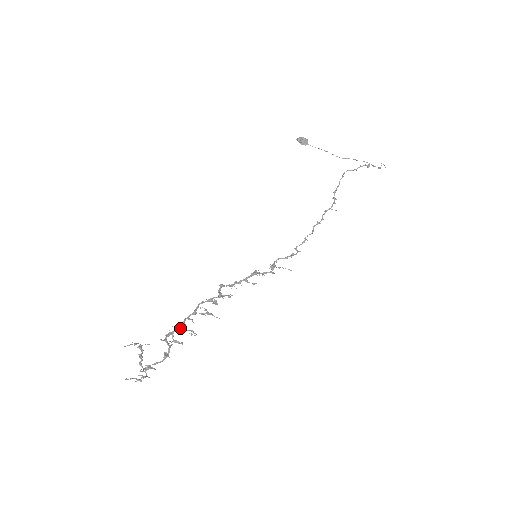
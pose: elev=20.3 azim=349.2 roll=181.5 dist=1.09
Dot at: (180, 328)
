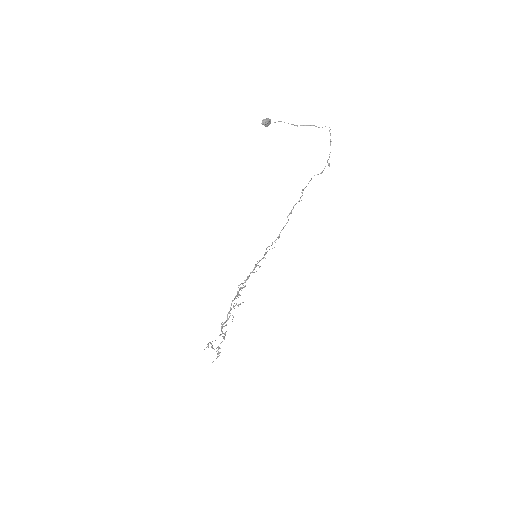
Dot at: (226, 321)
